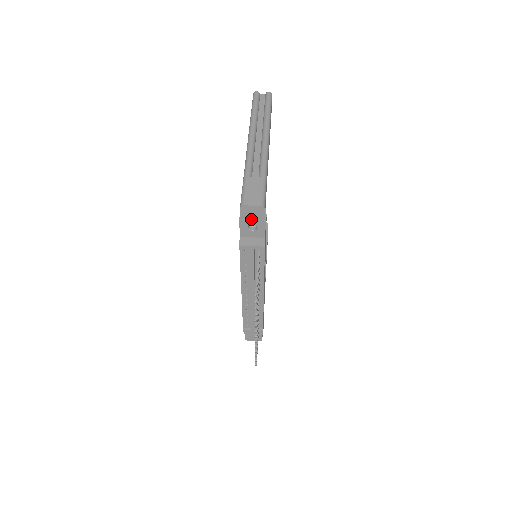
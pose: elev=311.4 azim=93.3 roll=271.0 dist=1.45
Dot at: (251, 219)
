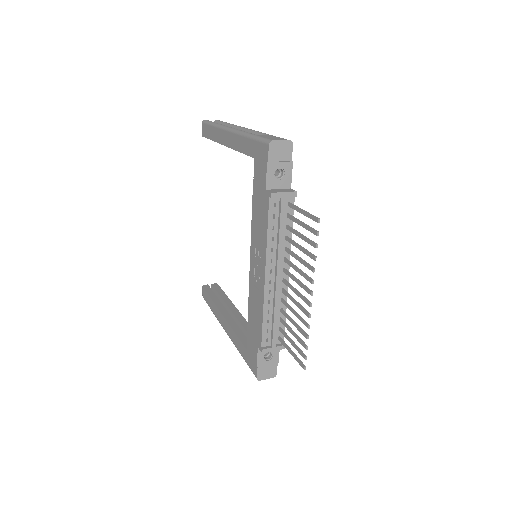
Dot at: (278, 161)
